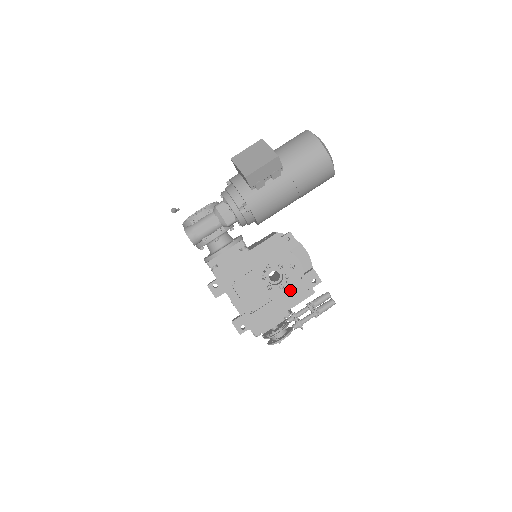
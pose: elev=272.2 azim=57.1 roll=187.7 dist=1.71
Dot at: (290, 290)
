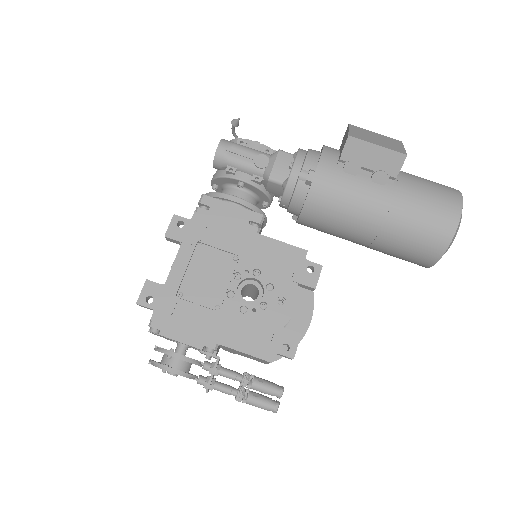
Dot at: (248, 324)
